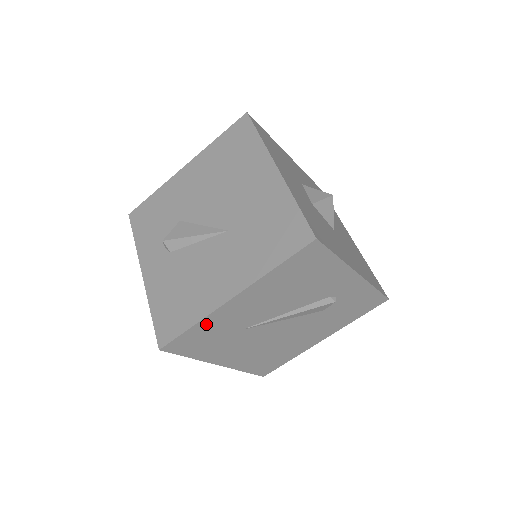
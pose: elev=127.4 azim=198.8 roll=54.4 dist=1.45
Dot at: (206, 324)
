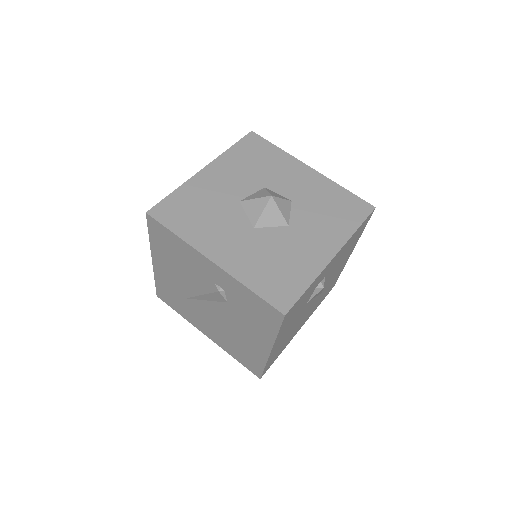
Dot at: (160, 281)
